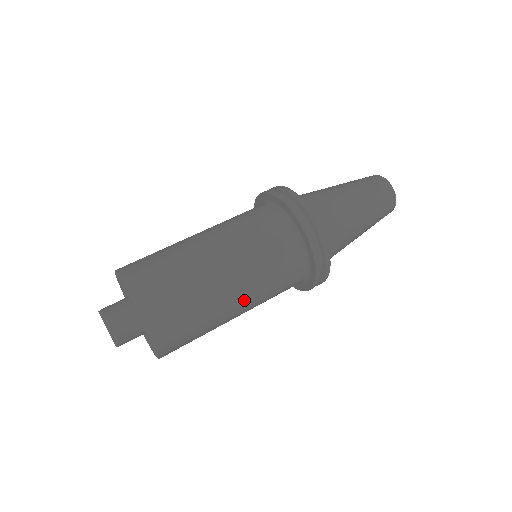
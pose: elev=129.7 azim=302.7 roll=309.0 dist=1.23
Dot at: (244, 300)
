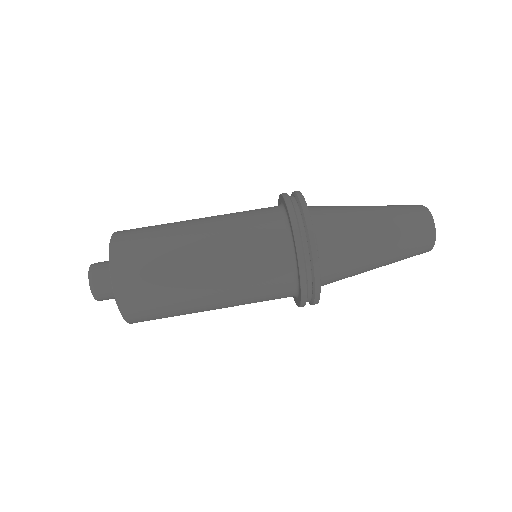
Dot at: occluded
